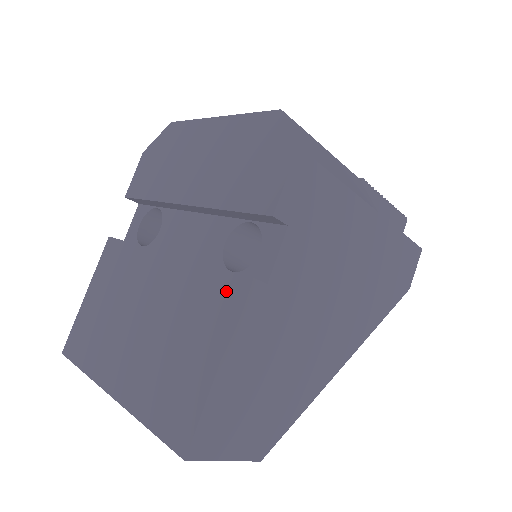
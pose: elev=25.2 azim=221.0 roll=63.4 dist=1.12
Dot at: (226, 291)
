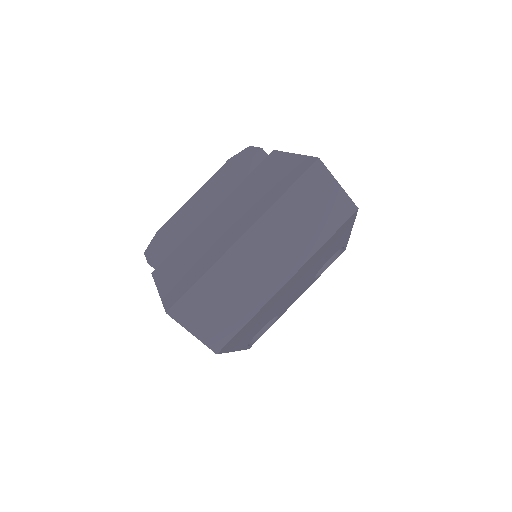
Dot at: (267, 161)
